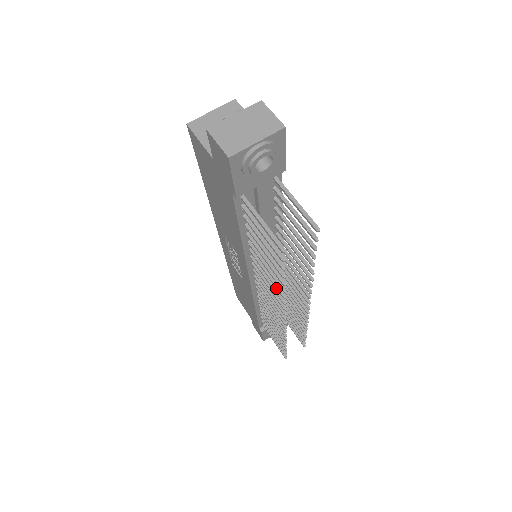
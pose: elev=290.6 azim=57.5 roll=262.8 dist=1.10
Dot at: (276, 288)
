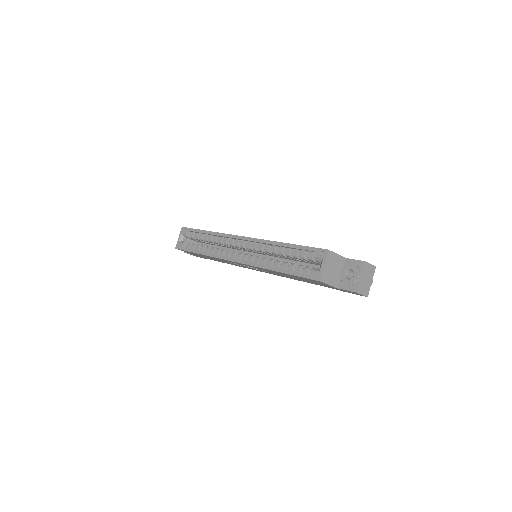
Dot at: occluded
